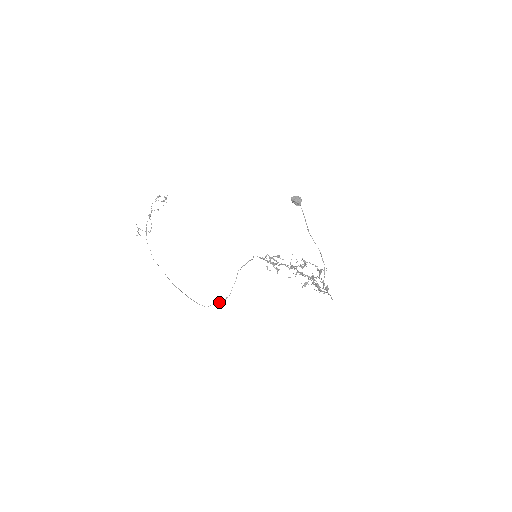
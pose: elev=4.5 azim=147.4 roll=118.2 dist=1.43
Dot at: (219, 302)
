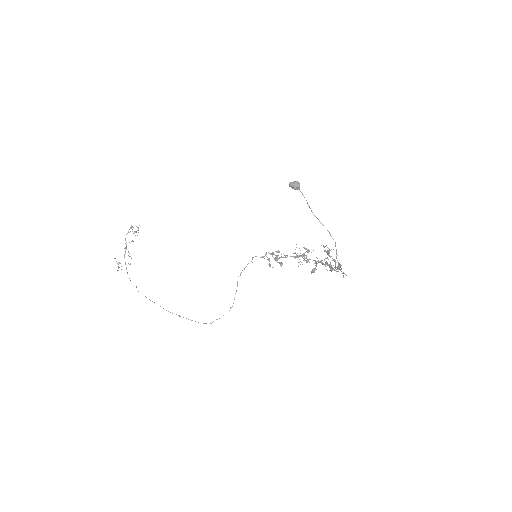
Dot at: (223, 315)
